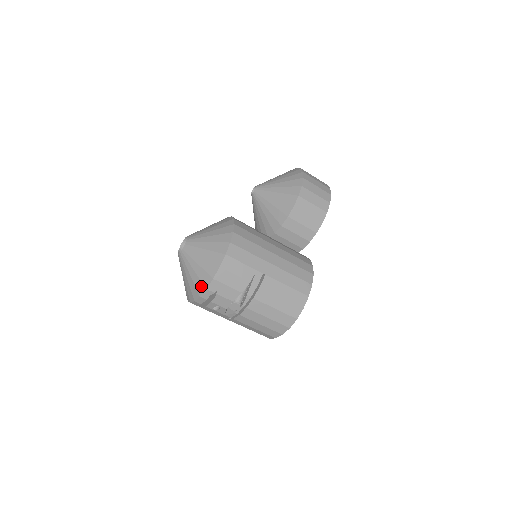
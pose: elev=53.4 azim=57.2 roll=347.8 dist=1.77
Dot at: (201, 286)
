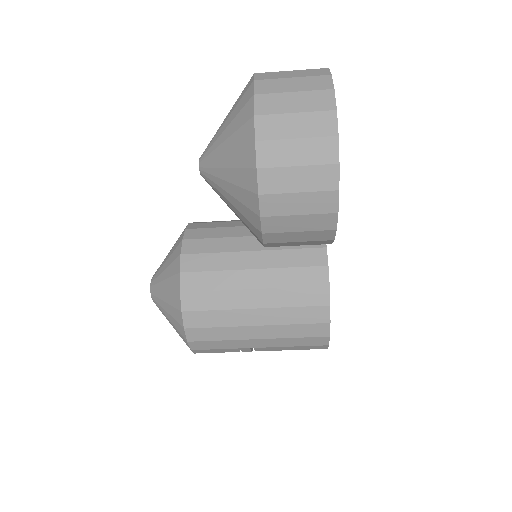
Dot at: occluded
